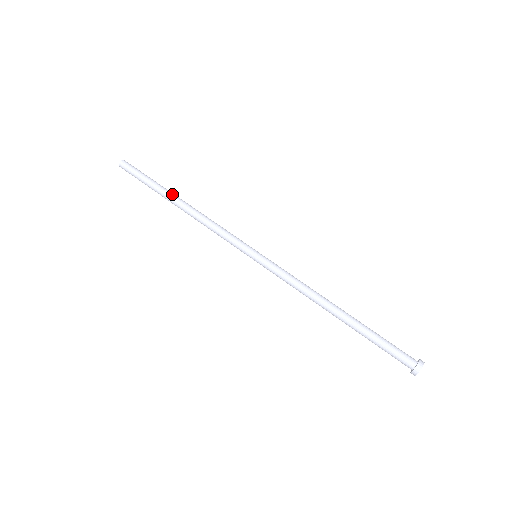
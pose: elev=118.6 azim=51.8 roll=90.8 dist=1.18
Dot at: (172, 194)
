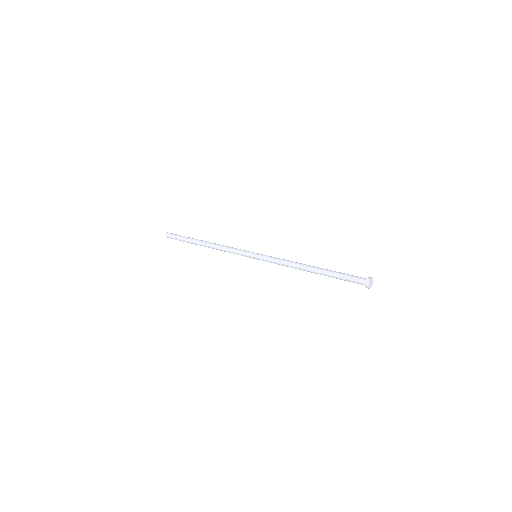
Dot at: occluded
